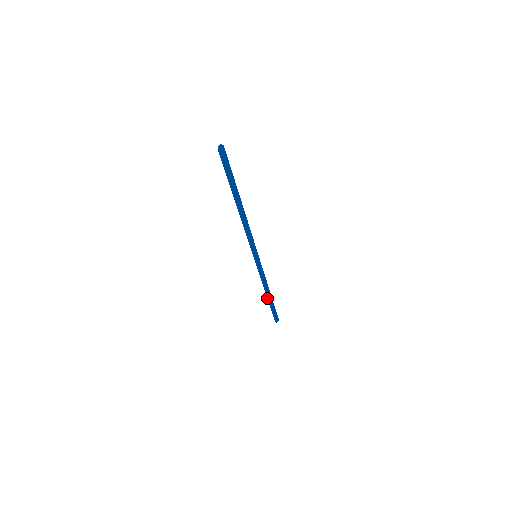
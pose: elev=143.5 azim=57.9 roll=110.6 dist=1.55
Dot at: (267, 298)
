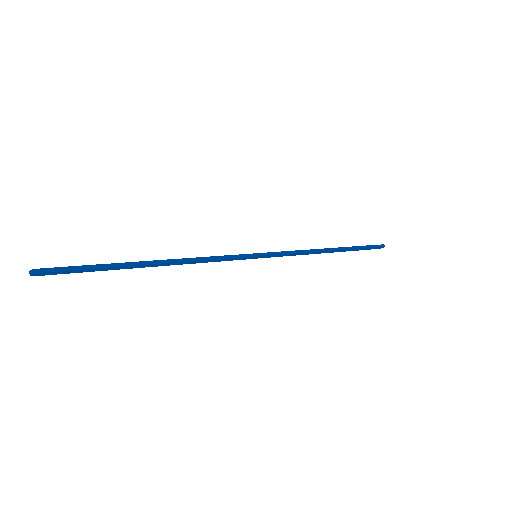
Dot at: occluded
